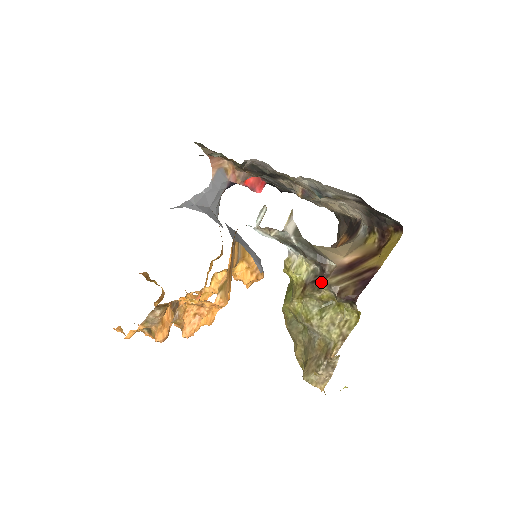
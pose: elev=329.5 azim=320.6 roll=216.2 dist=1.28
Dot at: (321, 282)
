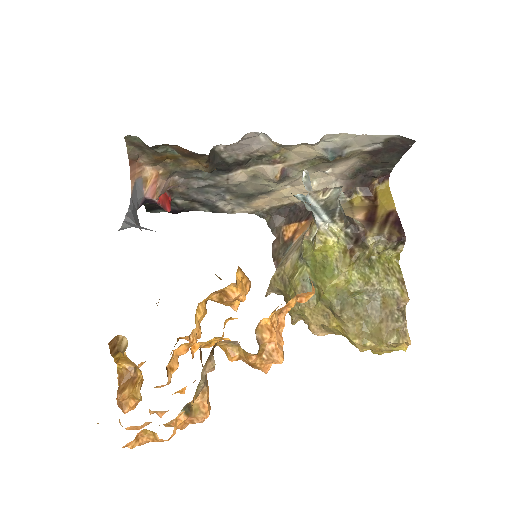
Dot at: (363, 239)
